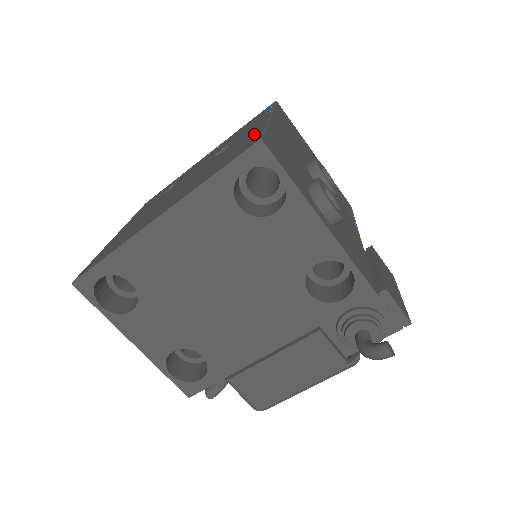
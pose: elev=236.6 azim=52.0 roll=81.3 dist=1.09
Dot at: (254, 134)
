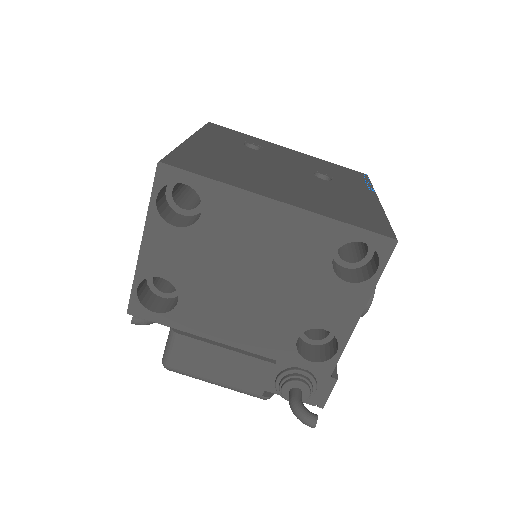
Dot at: (377, 214)
